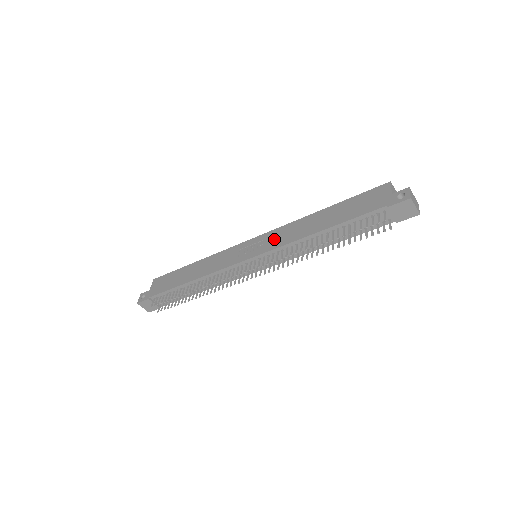
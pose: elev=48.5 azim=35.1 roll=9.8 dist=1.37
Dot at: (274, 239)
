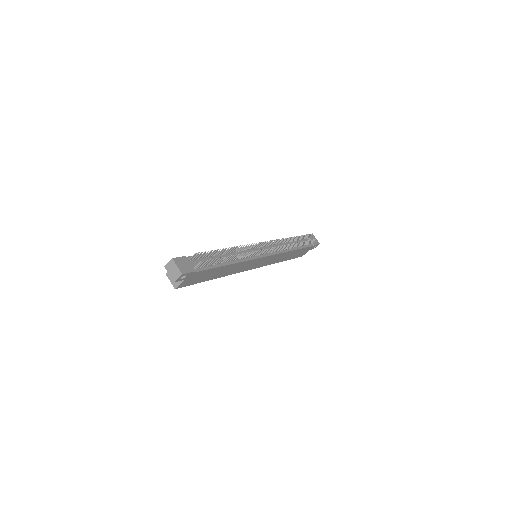
Dot at: occluded
